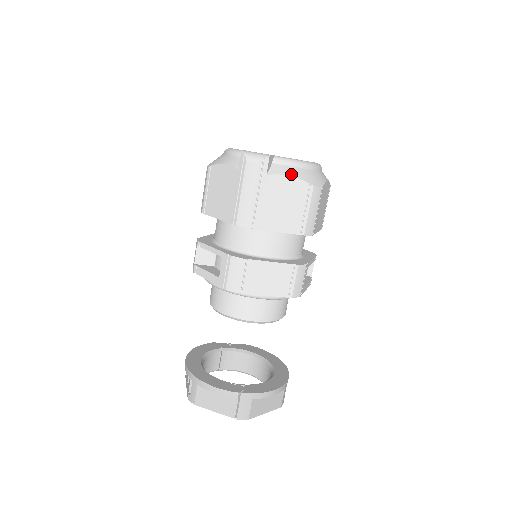
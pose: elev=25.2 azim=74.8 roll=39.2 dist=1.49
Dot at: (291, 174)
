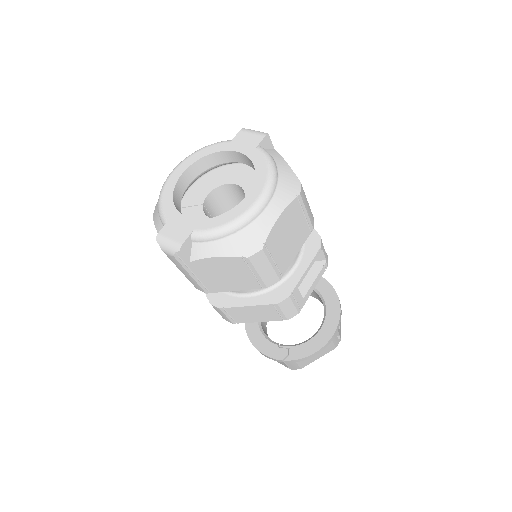
Dot at: (215, 254)
